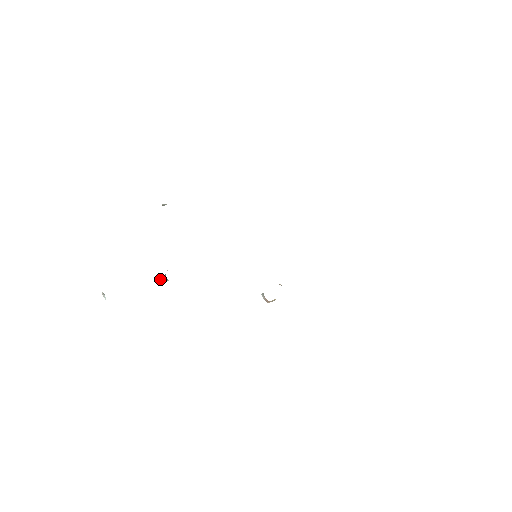
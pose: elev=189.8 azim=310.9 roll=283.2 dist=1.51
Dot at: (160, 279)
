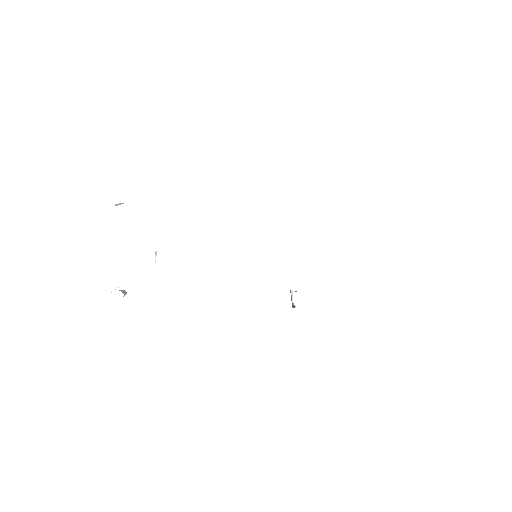
Dot at: occluded
